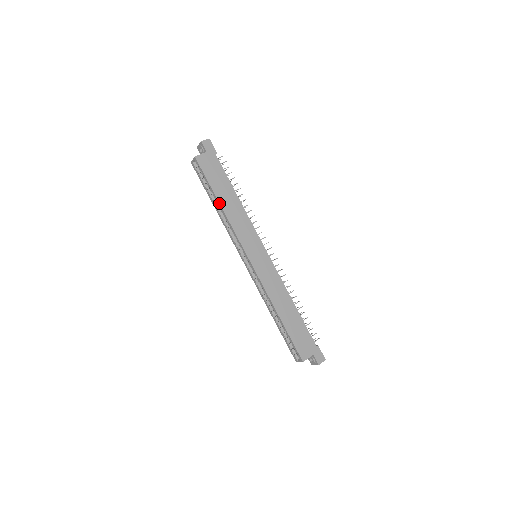
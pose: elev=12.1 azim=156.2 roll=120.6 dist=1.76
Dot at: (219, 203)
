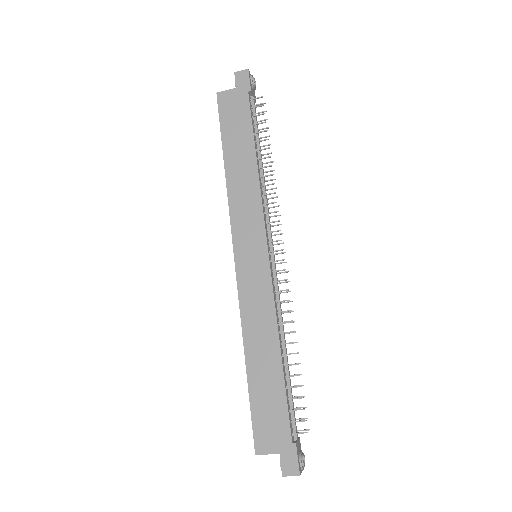
Dot at: (224, 163)
